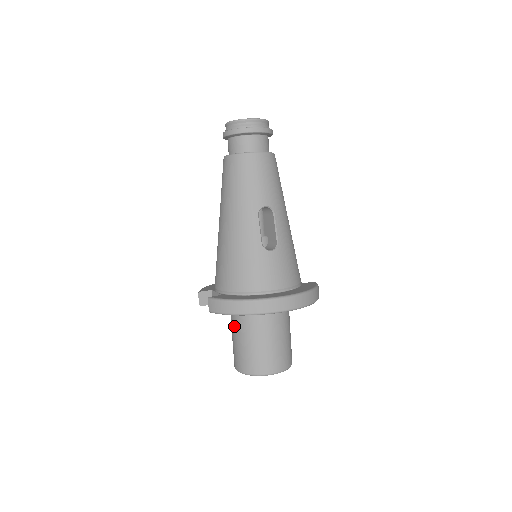
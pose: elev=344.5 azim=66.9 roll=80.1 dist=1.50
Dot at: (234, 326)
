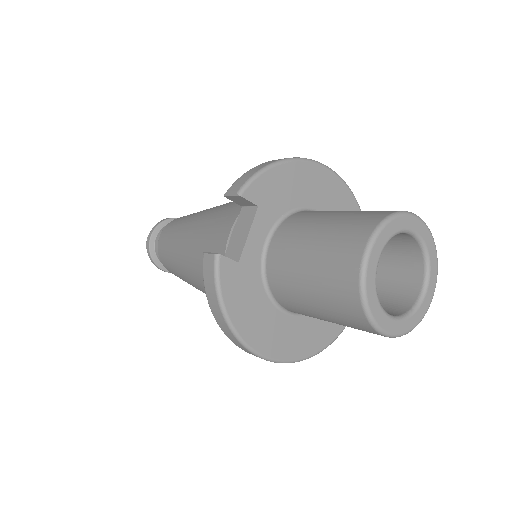
Dot at: (294, 239)
